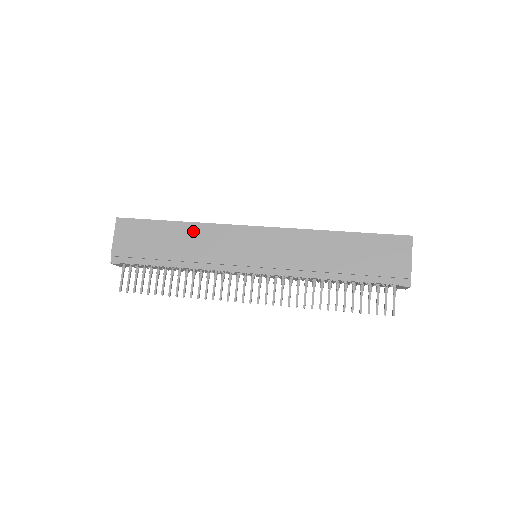
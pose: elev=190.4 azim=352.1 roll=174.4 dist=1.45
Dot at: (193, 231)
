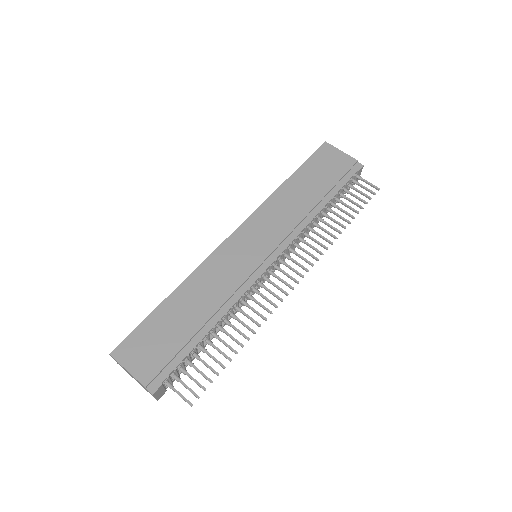
Dot at: (191, 287)
